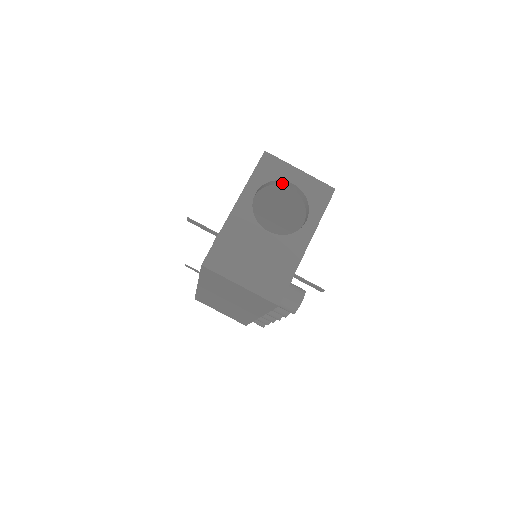
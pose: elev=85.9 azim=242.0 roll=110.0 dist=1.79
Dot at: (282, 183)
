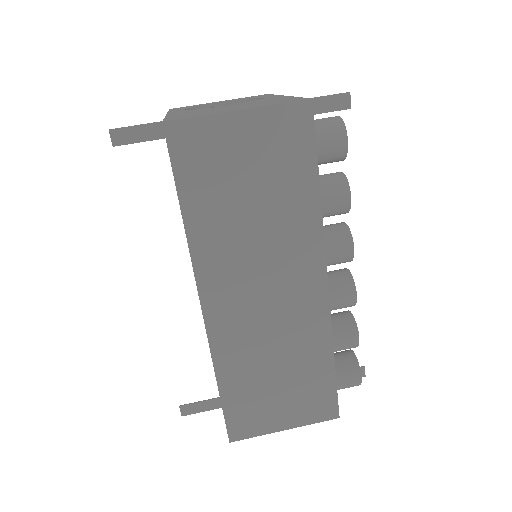
Dot at: occluded
